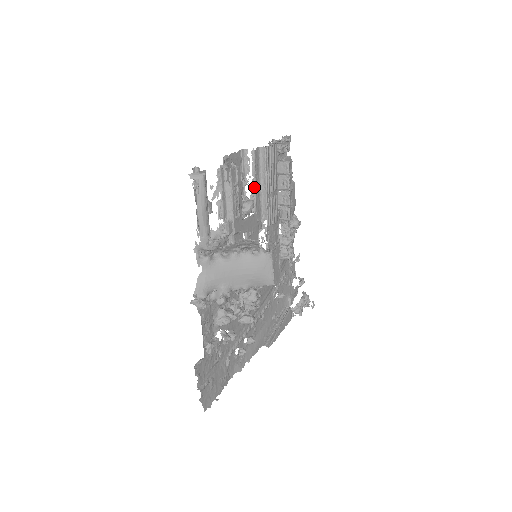
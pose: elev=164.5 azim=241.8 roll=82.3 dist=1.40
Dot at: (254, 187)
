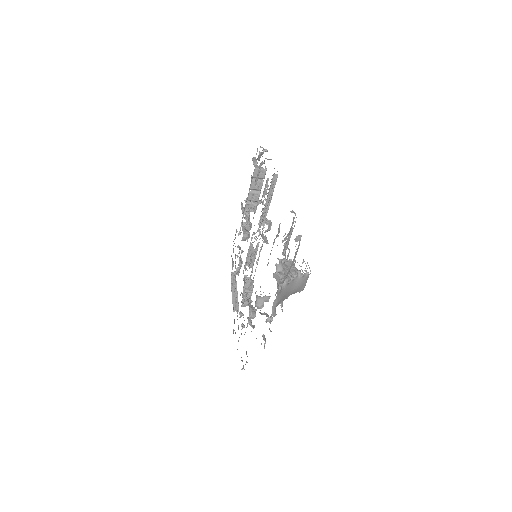
Dot at: (266, 206)
